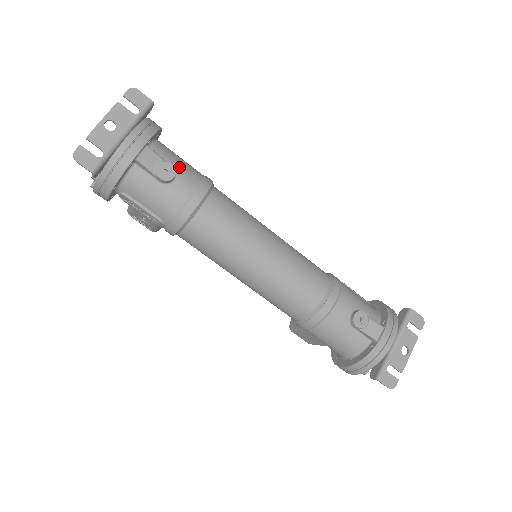
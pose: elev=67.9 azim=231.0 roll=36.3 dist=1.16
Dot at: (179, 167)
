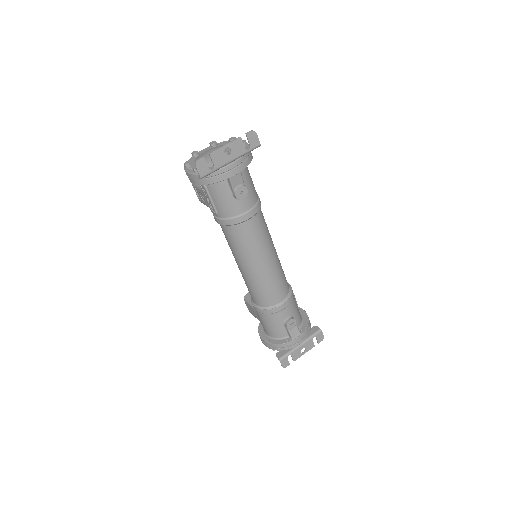
Dot at: (249, 190)
